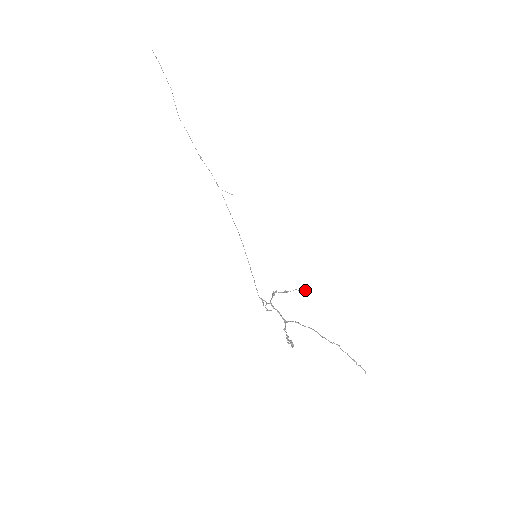
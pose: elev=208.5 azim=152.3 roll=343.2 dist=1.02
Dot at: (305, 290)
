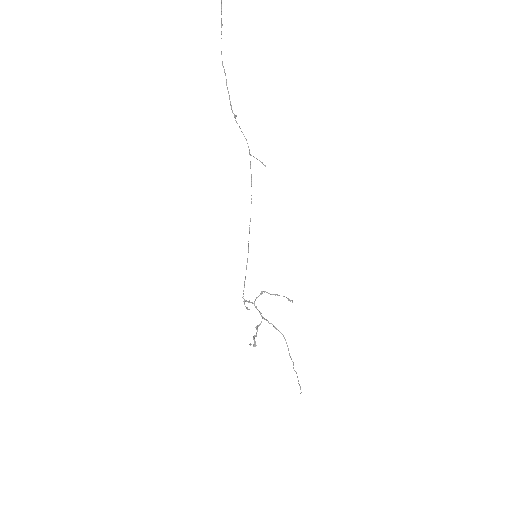
Dot at: (292, 301)
